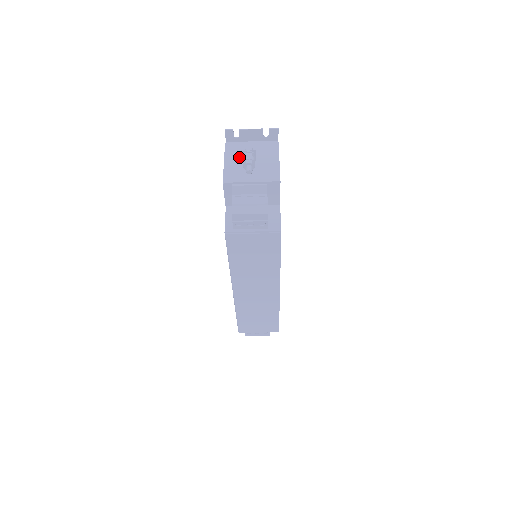
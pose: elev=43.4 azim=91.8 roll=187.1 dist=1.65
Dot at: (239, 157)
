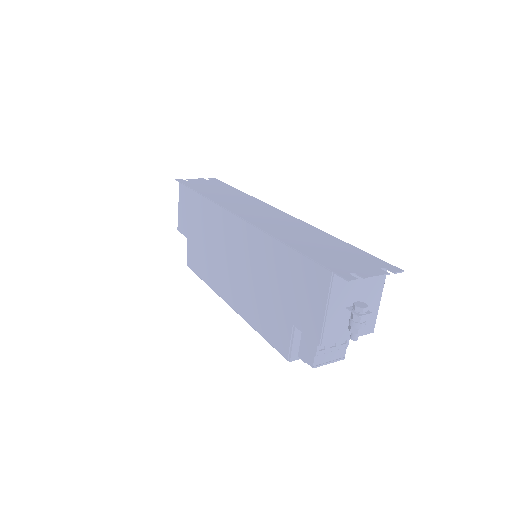
Dot at: (344, 301)
